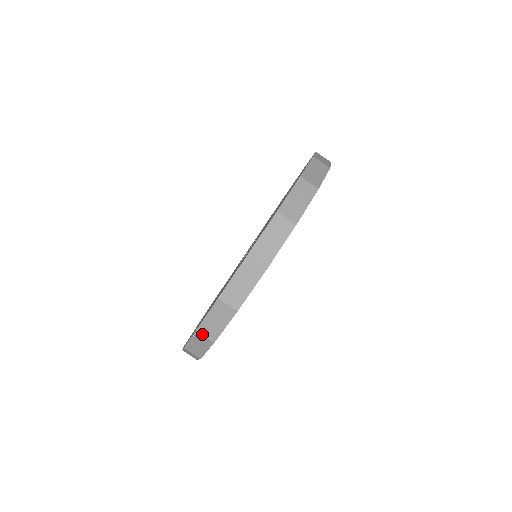
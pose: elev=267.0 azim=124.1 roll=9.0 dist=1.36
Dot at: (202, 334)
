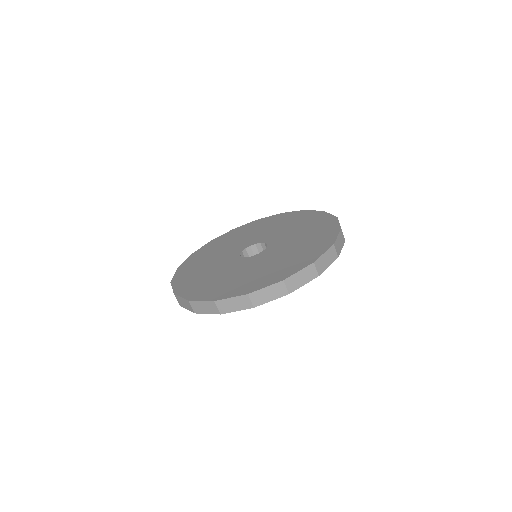
Dot at: occluded
